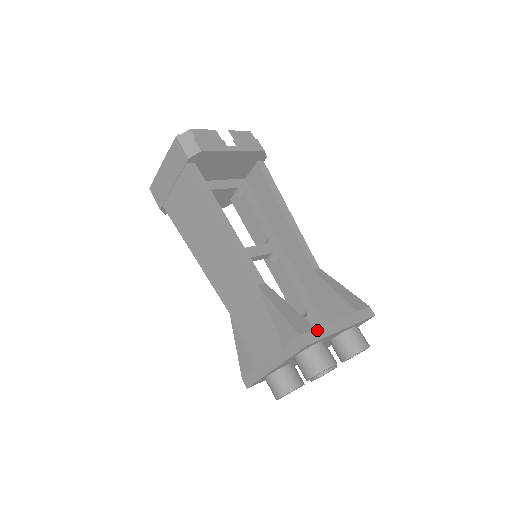
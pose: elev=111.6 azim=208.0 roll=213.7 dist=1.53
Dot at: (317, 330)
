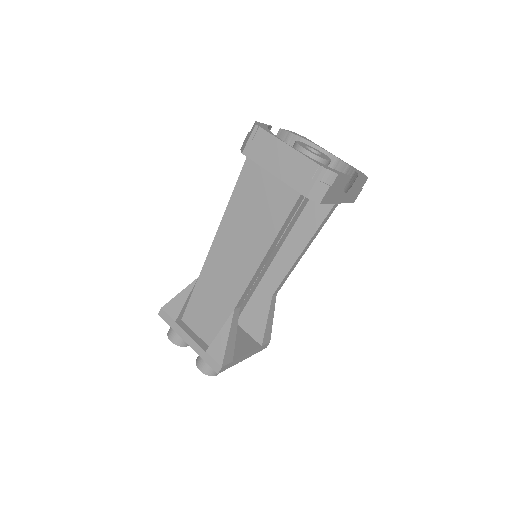
Dot at: (232, 363)
